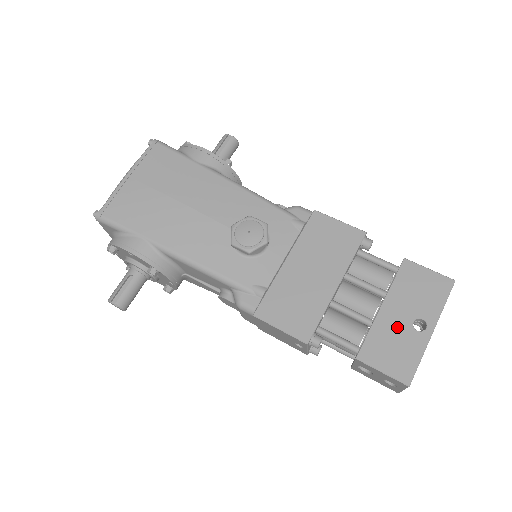
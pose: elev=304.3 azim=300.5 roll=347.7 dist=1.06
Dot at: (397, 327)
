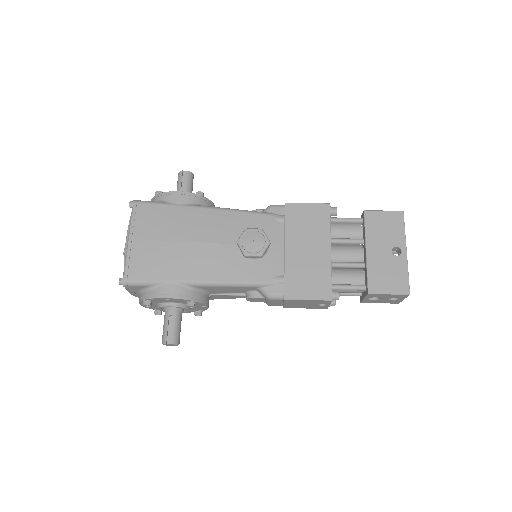
Dot at: (383, 260)
